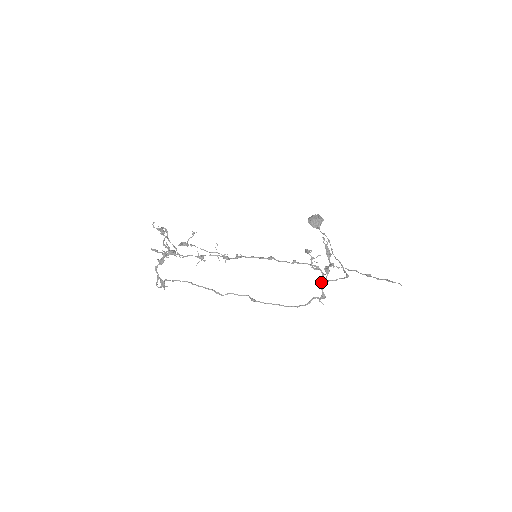
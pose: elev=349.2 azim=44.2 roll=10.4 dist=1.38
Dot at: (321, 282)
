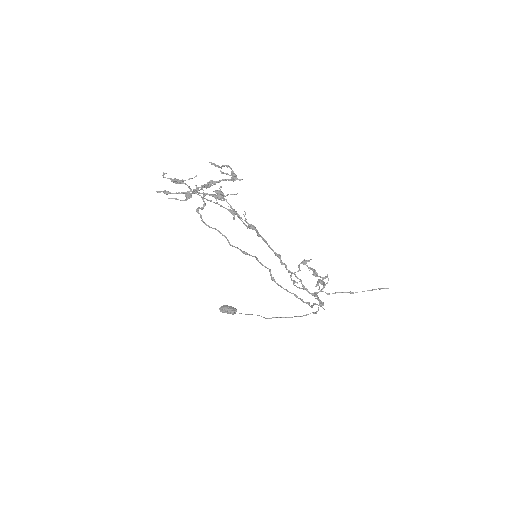
Dot at: (315, 294)
